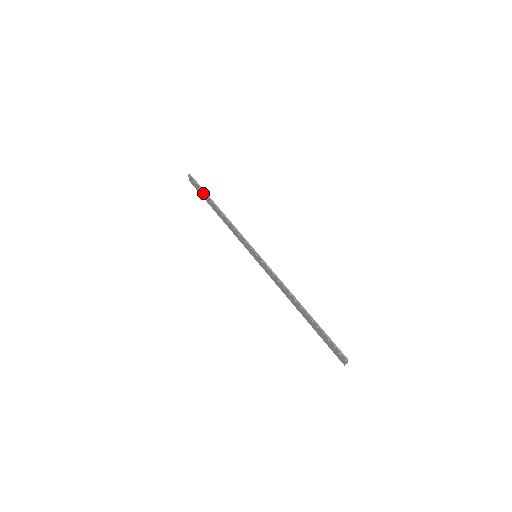
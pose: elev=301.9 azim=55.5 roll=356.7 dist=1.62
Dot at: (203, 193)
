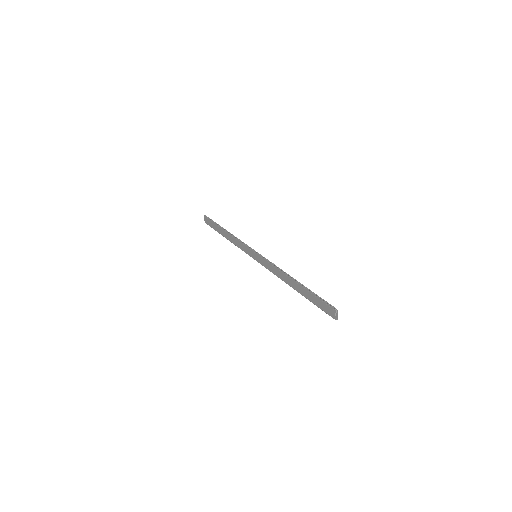
Dot at: (214, 224)
